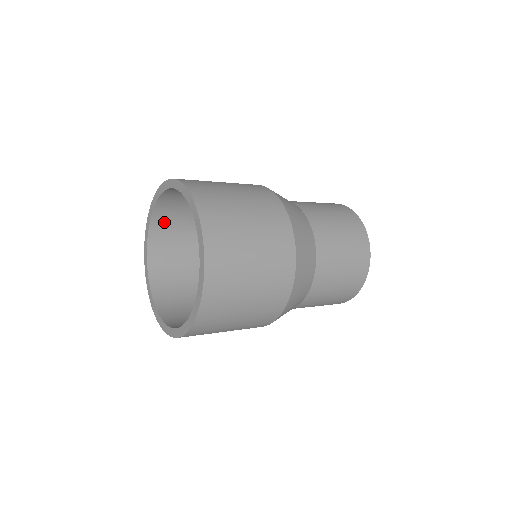
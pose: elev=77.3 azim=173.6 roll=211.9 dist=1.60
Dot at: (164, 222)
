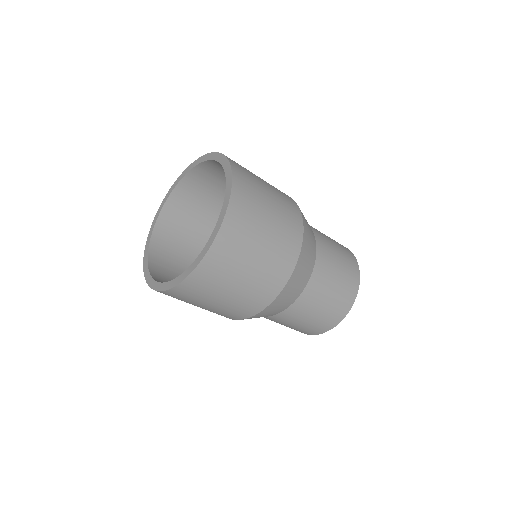
Dot at: (181, 202)
